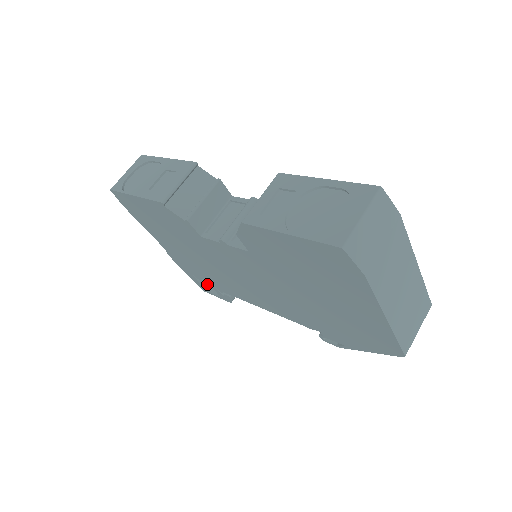
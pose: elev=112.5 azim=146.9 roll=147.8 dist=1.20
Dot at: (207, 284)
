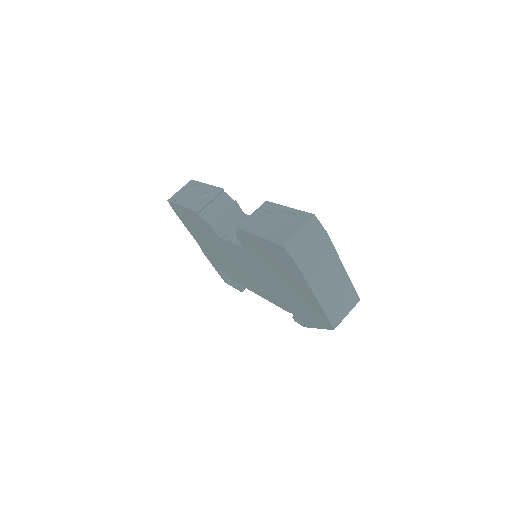
Dot at: (227, 276)
